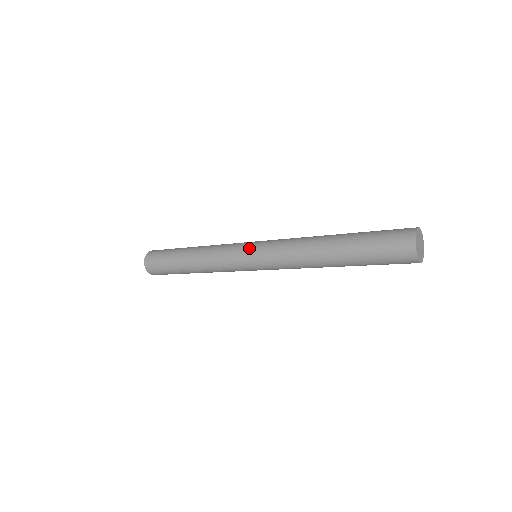
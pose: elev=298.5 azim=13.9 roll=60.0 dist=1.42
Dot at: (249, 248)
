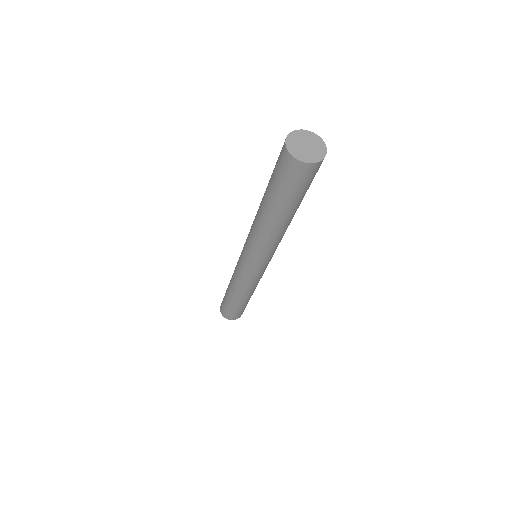
Dot at: occluded
